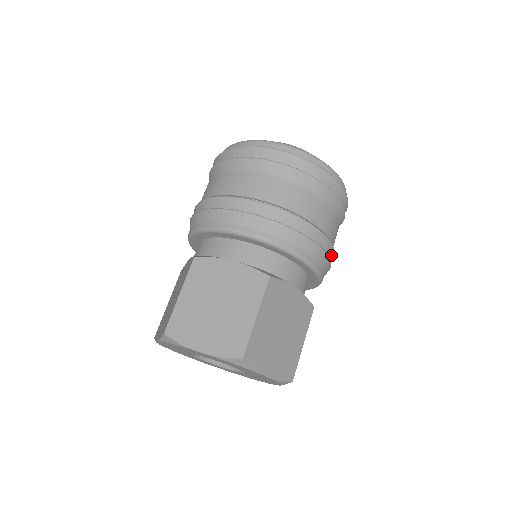
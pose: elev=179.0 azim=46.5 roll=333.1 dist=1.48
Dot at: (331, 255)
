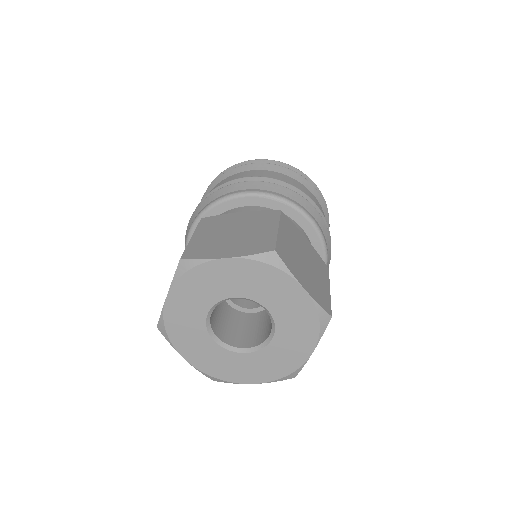
Dot at: occluded
